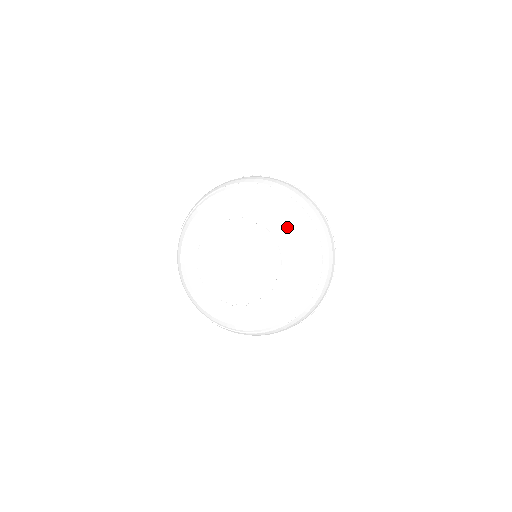
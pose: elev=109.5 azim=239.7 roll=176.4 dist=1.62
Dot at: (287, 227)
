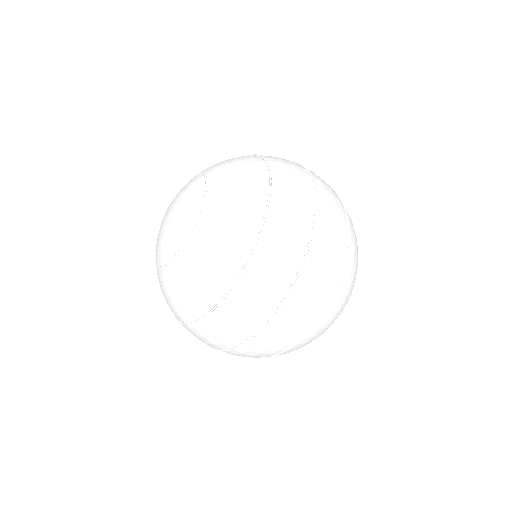
Dot at: (227, 188)
